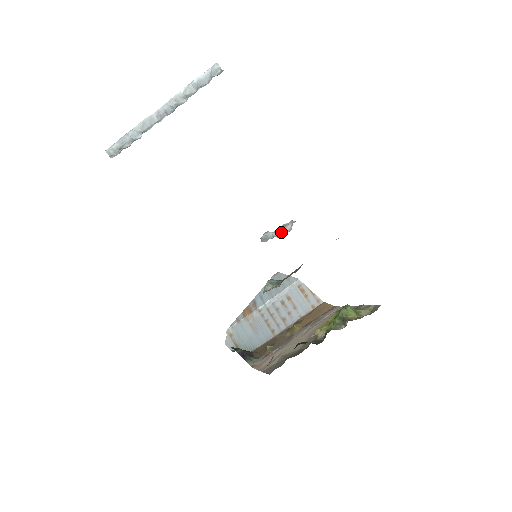
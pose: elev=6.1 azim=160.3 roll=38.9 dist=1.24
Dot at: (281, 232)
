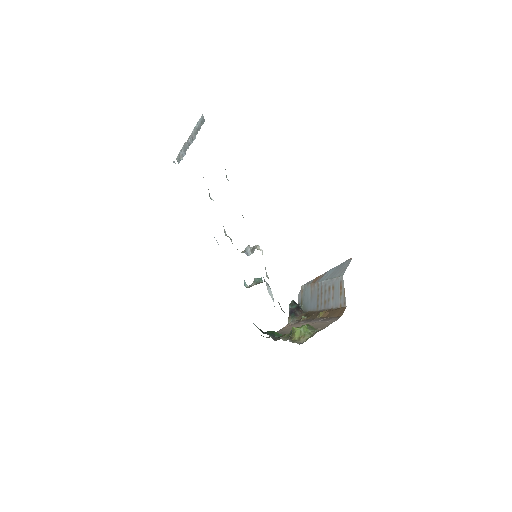
Dot at: (252, 251)
